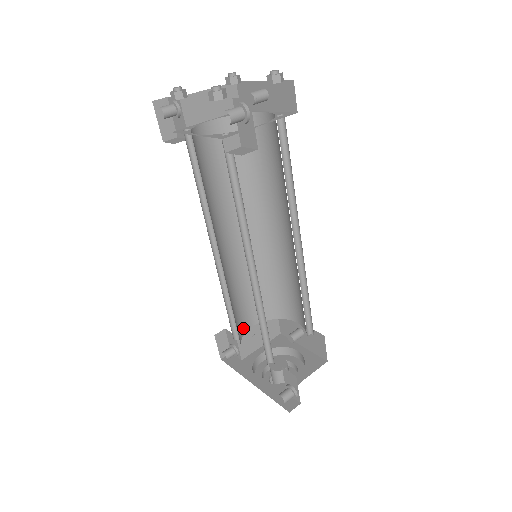
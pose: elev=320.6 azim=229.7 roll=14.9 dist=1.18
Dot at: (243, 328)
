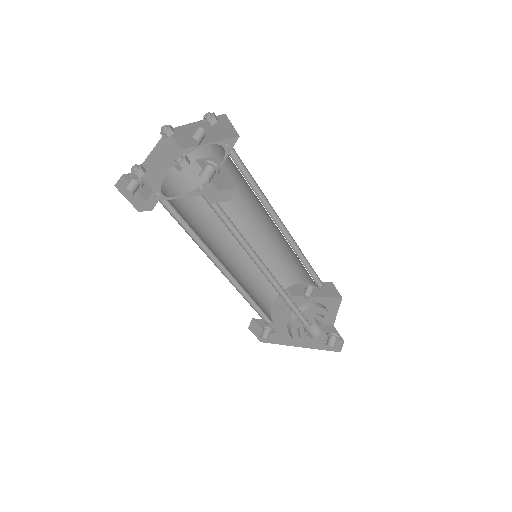
Dot at: (268, 311)
